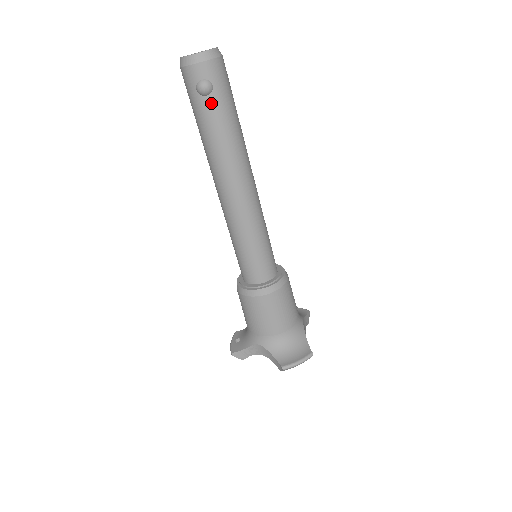
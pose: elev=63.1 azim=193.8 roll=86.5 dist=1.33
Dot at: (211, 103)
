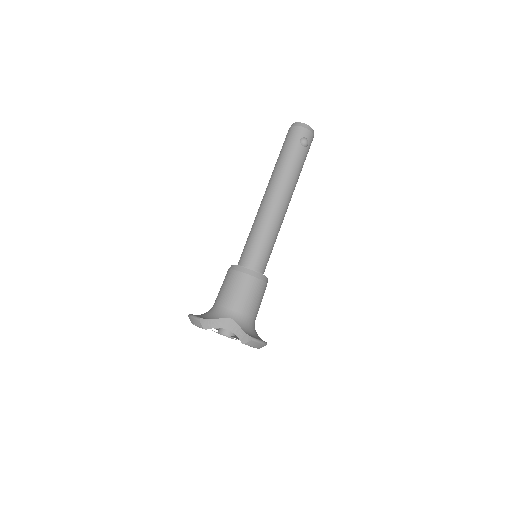
Dot at: (303, 151)
